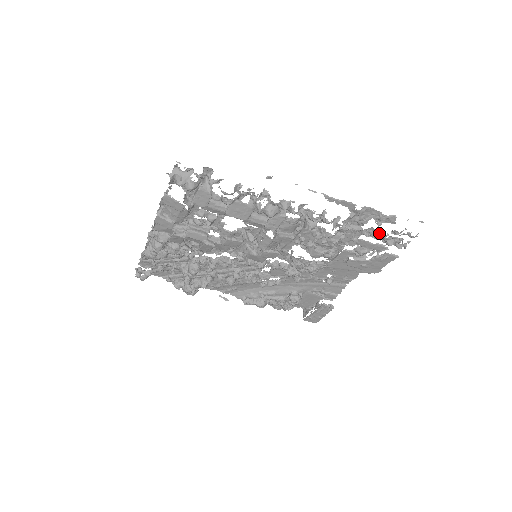
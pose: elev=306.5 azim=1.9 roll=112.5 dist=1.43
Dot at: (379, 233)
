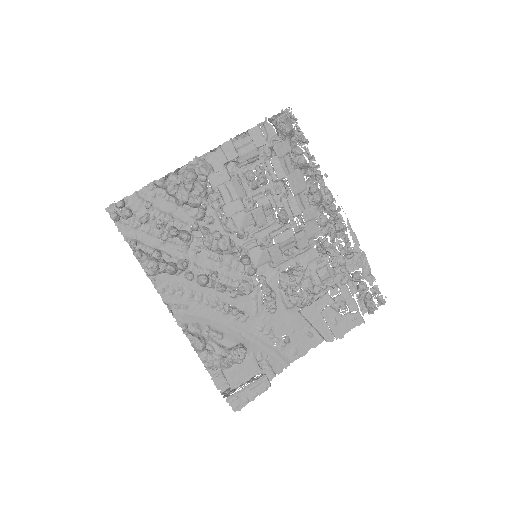
Dot at: (365, 282)
